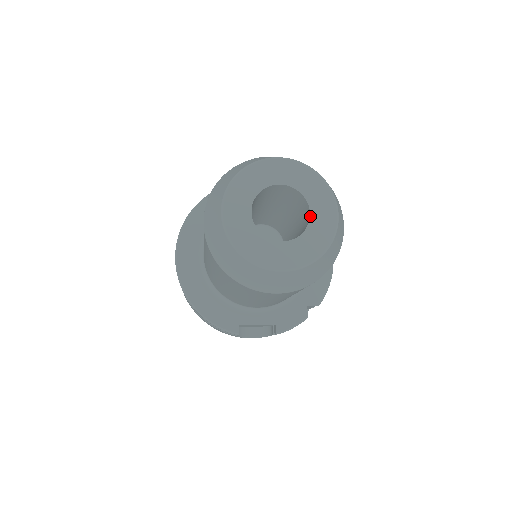
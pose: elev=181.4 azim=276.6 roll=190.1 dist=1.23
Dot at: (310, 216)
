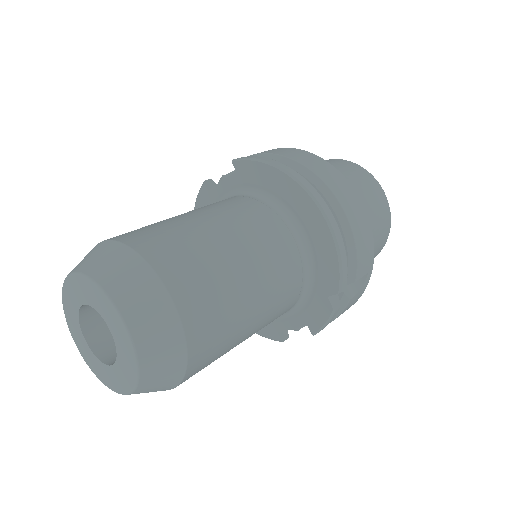
Dot at: occluded
